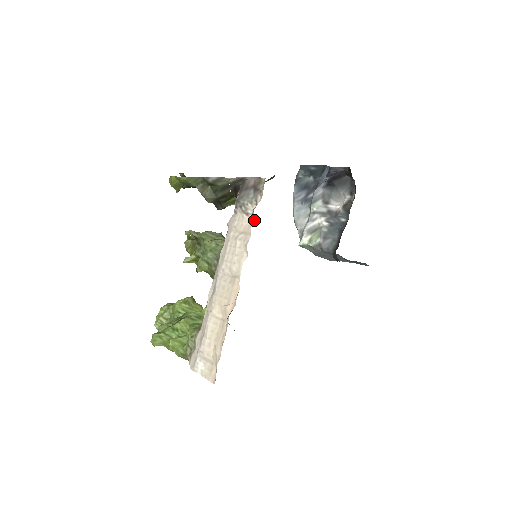
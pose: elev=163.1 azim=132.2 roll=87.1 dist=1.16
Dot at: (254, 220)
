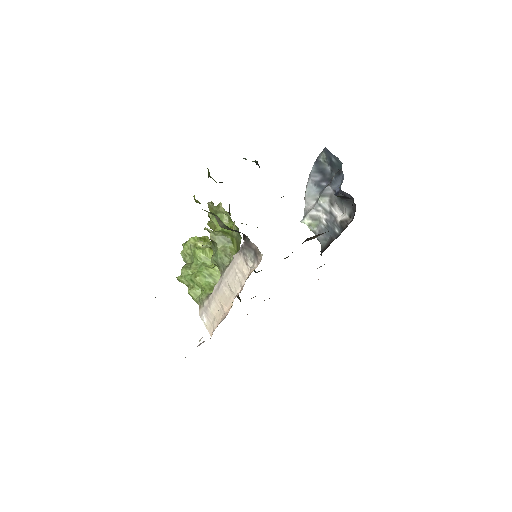
Dot at: occluded
